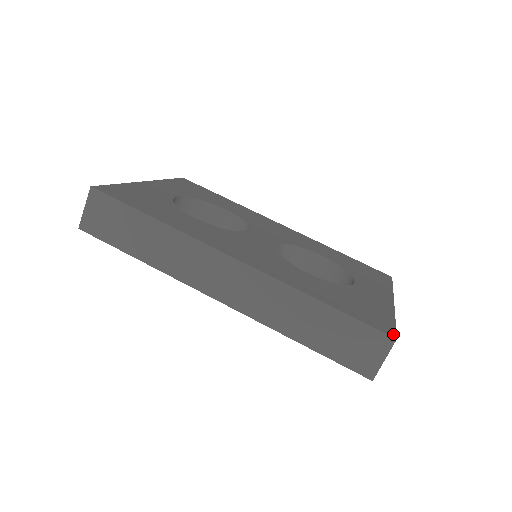
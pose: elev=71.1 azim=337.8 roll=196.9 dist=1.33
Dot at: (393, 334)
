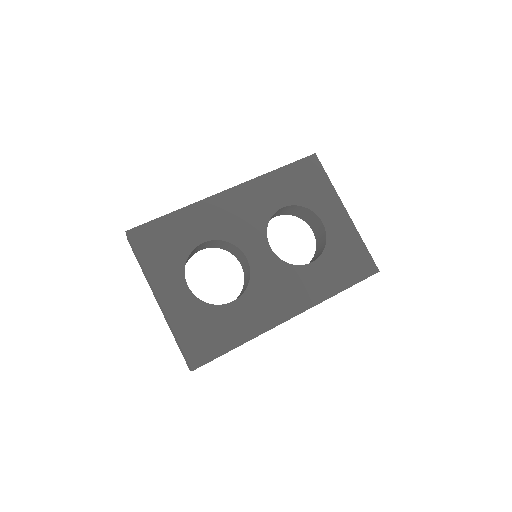
Dot at: (376, 269)
